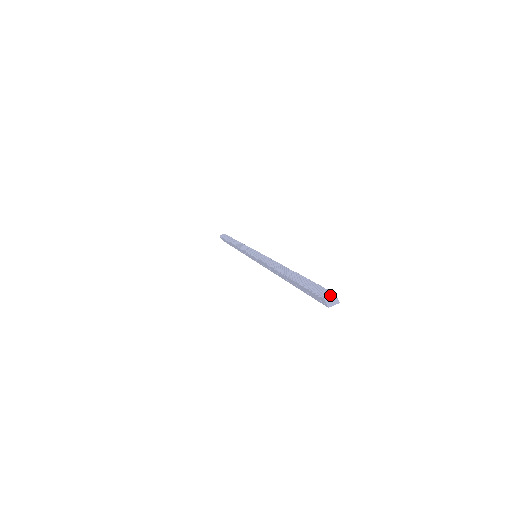
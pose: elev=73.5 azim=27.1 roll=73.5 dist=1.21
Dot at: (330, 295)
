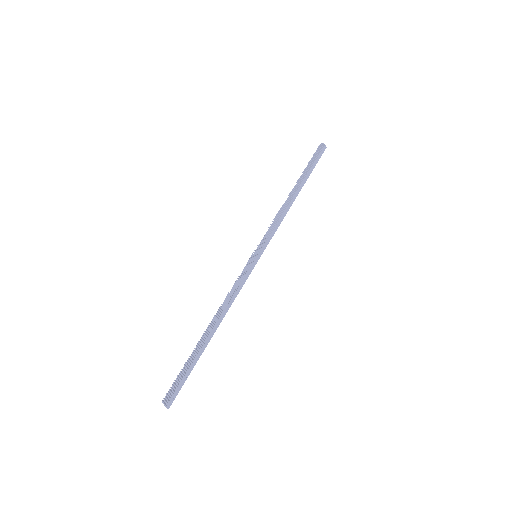
Dot at: (164, 404)
